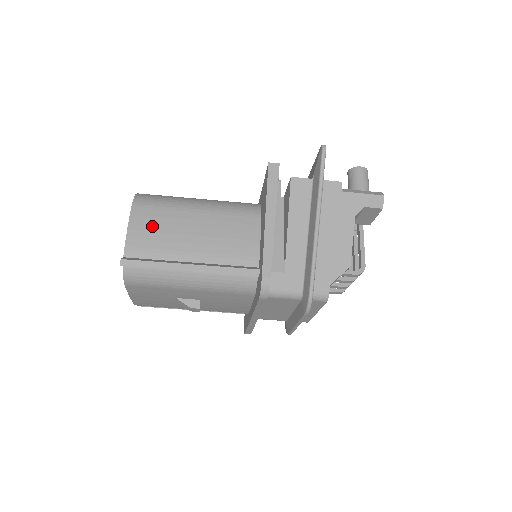
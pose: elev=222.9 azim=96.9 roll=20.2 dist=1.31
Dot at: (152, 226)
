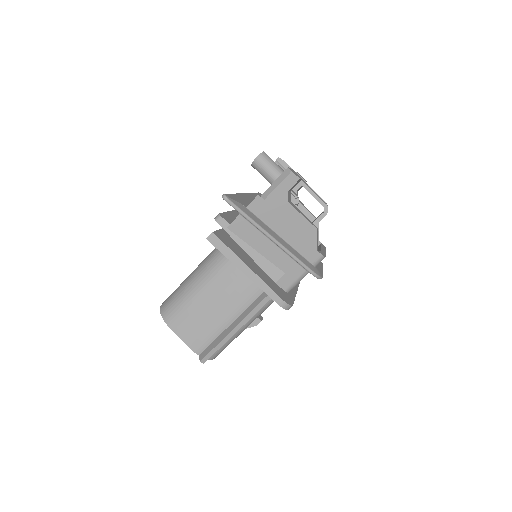
Dot at: (191, 327)
